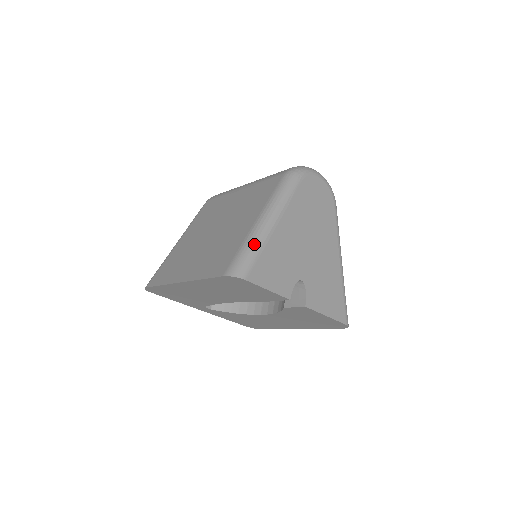
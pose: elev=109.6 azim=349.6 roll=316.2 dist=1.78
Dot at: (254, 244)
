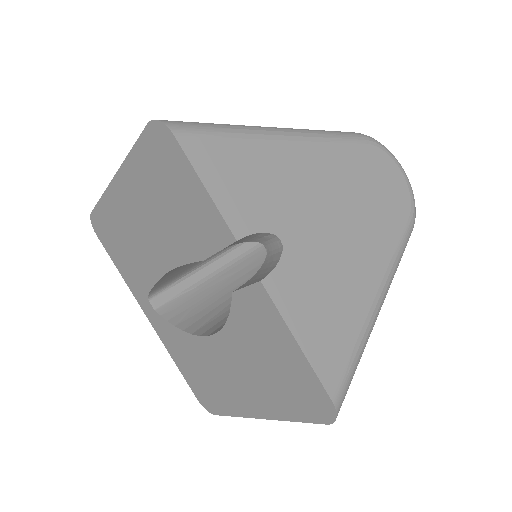
Dot at: (231, 125)
